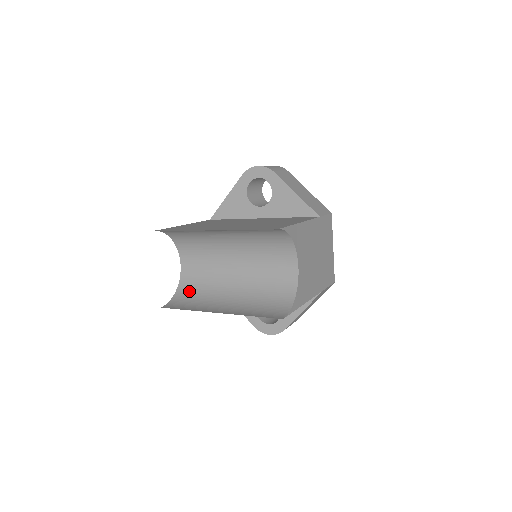
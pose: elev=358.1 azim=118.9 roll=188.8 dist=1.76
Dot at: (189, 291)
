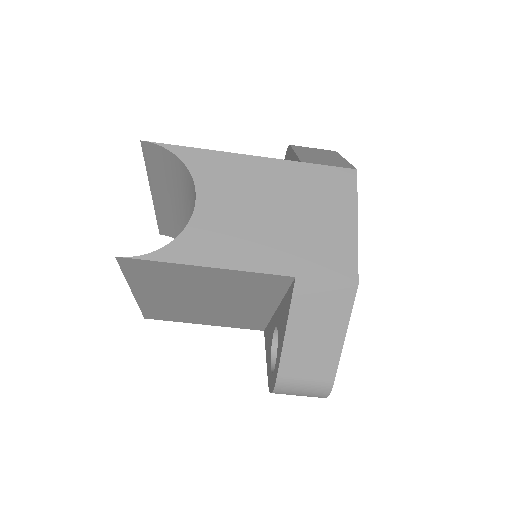
Dot at: occluded
